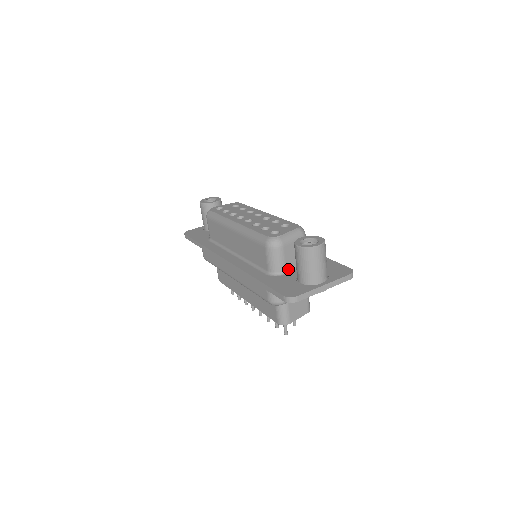
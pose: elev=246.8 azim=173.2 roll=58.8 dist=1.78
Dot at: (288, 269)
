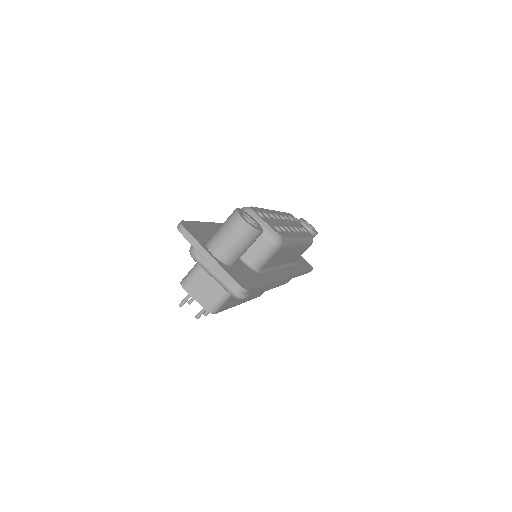
Dot at: occluded
